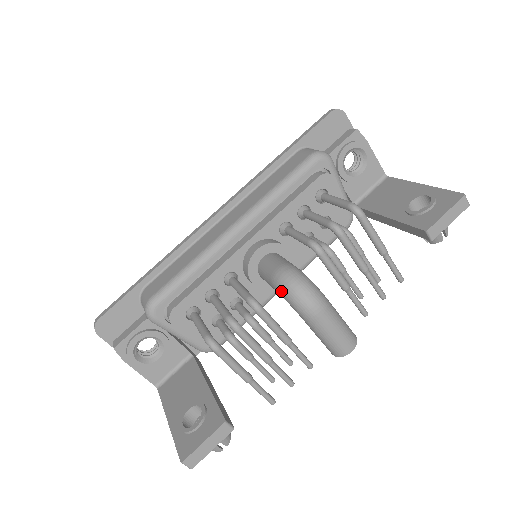
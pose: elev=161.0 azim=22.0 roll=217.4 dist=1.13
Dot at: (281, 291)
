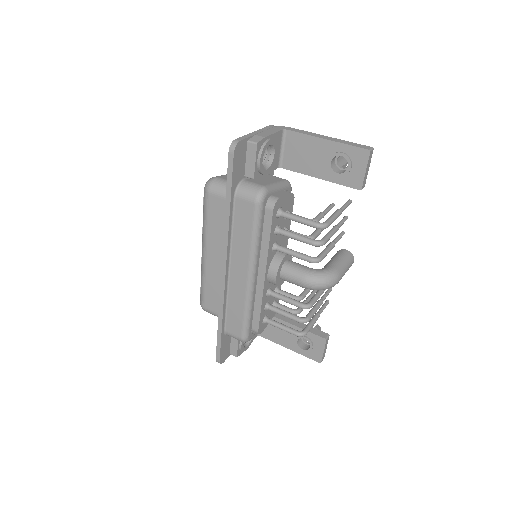
Dot at: occluded
